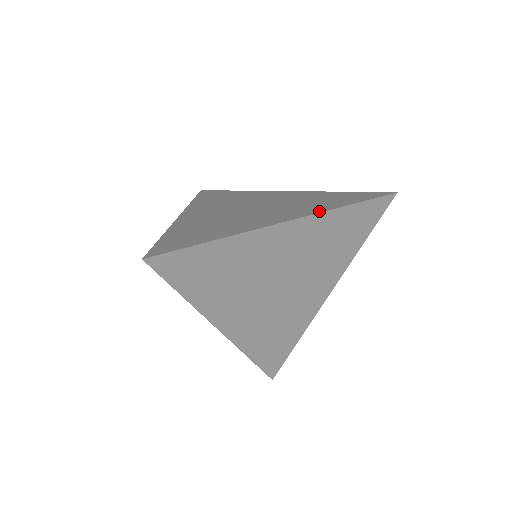
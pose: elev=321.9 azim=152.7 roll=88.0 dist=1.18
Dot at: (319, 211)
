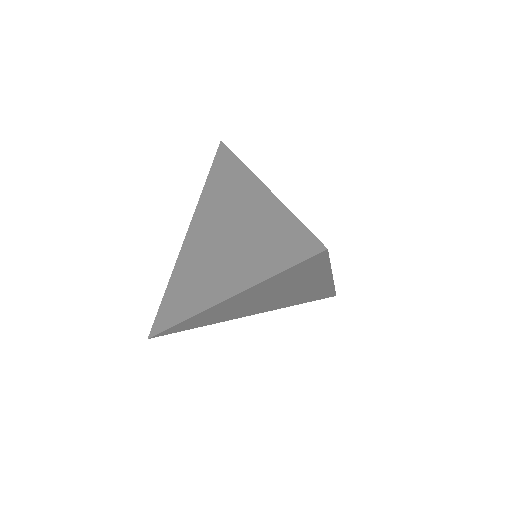
Dot at: (249, 284)
